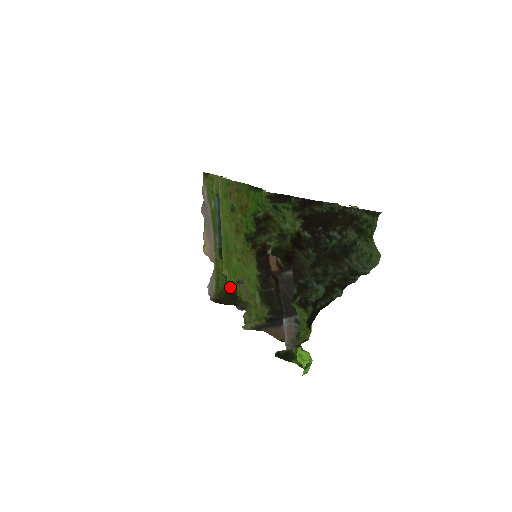
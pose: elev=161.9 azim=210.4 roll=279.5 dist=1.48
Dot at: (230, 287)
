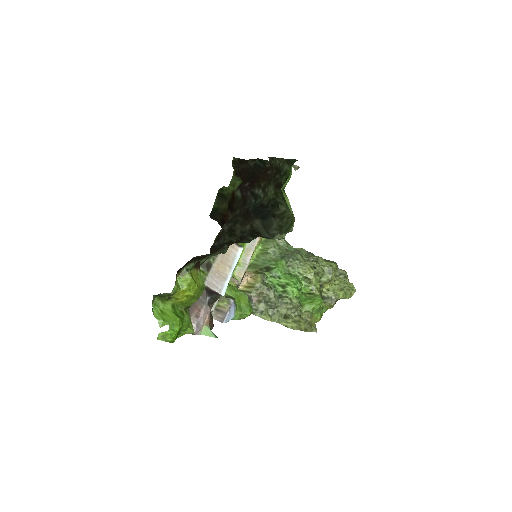
Dot at: occluded
